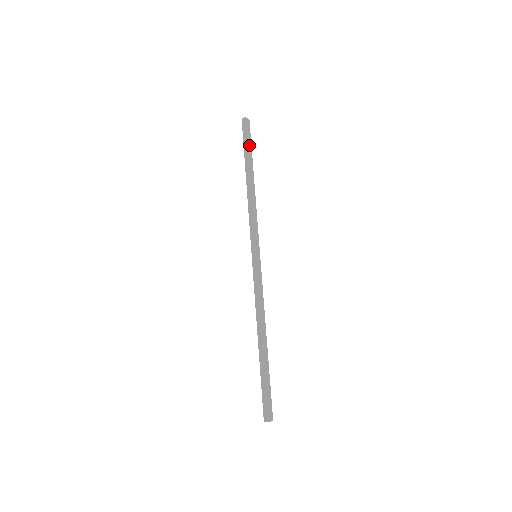
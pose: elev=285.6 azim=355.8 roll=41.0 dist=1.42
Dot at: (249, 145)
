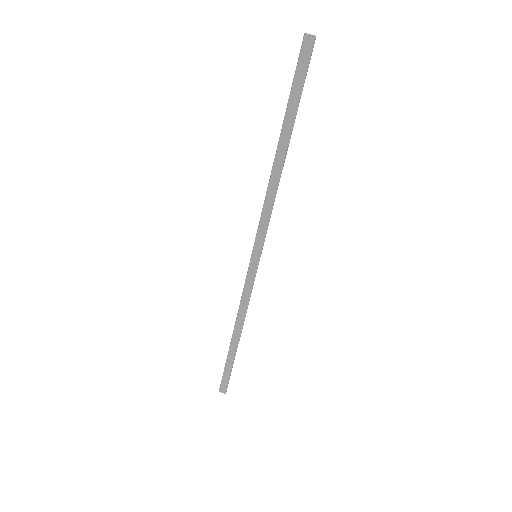
Dot at: (296, 93)
